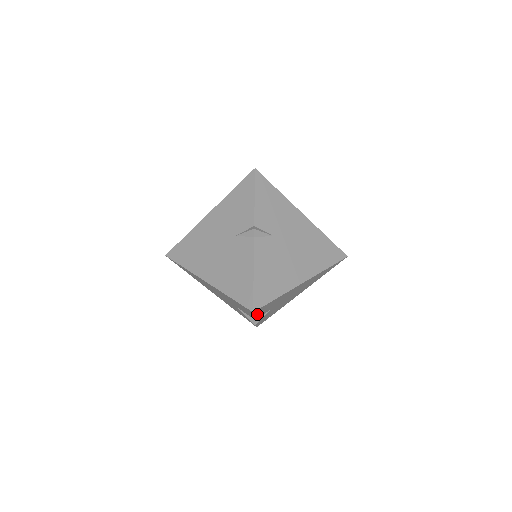
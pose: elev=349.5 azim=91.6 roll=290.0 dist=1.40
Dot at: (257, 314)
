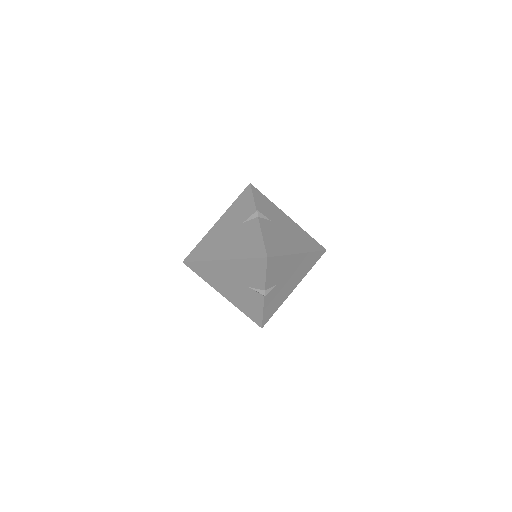
Dot at: (268, 275)
